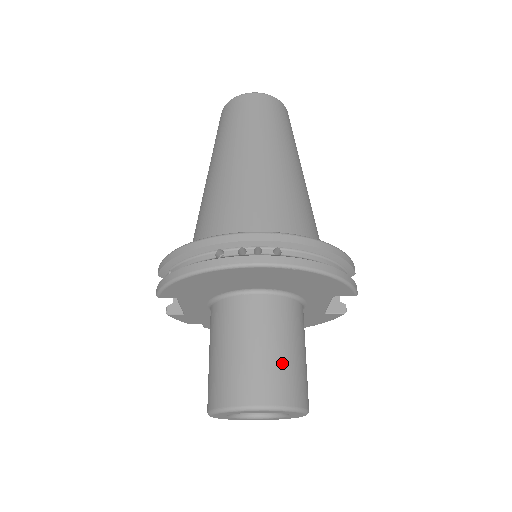
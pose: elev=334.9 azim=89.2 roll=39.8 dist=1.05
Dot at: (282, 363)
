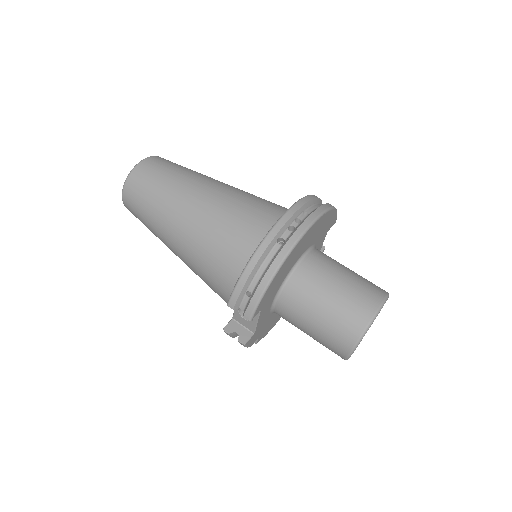
Dot at: (358, 278)
